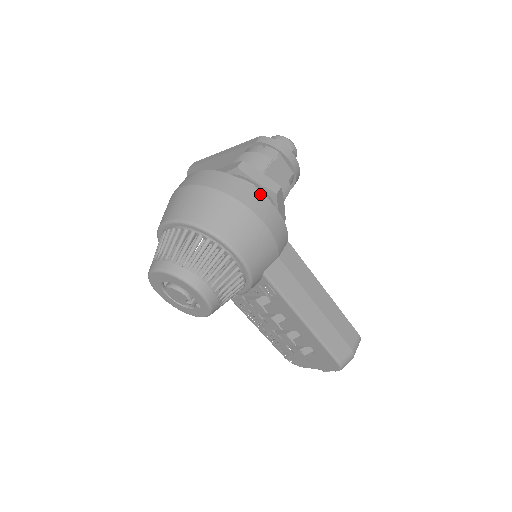
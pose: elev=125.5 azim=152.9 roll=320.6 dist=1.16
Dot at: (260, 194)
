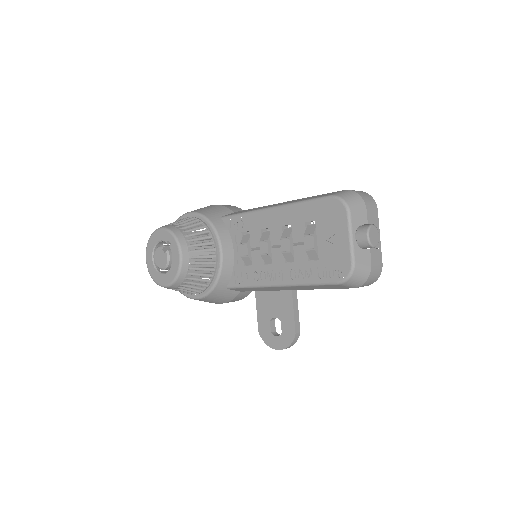
Dot at: occluded
